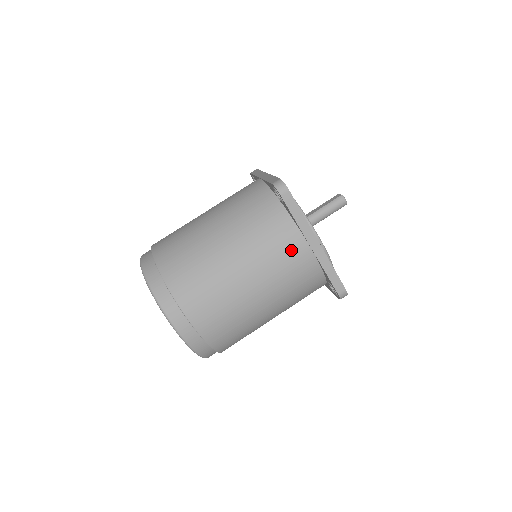
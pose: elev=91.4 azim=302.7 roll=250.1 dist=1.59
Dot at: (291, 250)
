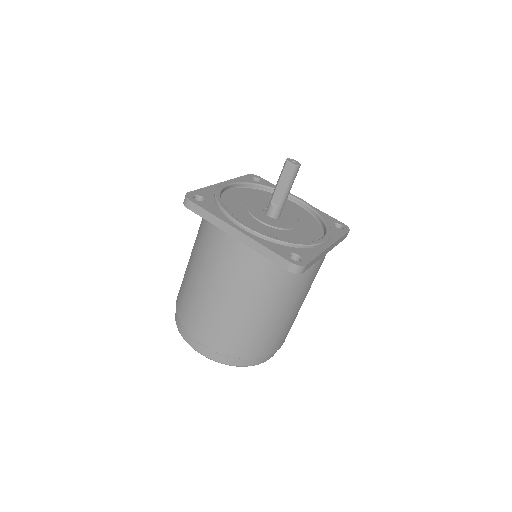
Dot at: (316, 269)
